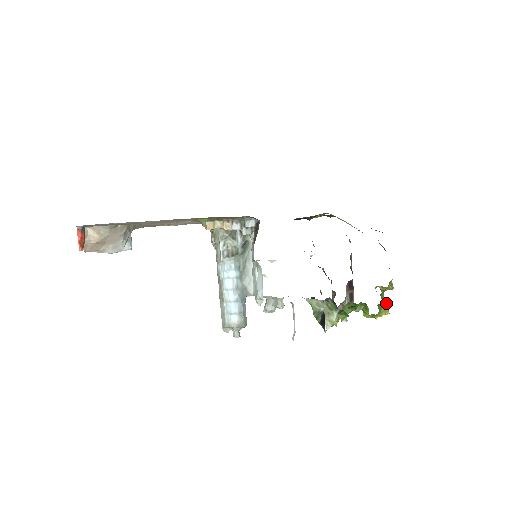
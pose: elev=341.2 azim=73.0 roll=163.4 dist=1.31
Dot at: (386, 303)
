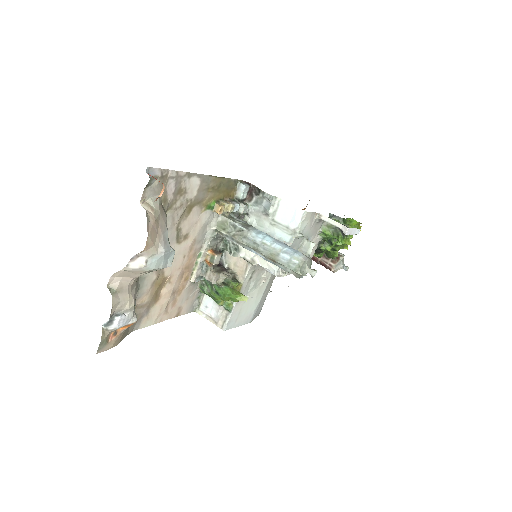
Dot at: occluded
